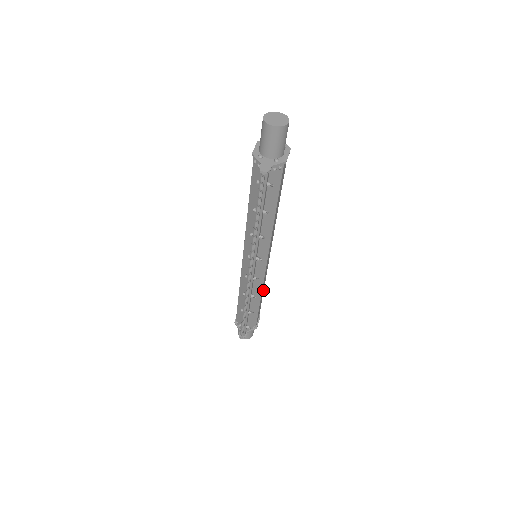
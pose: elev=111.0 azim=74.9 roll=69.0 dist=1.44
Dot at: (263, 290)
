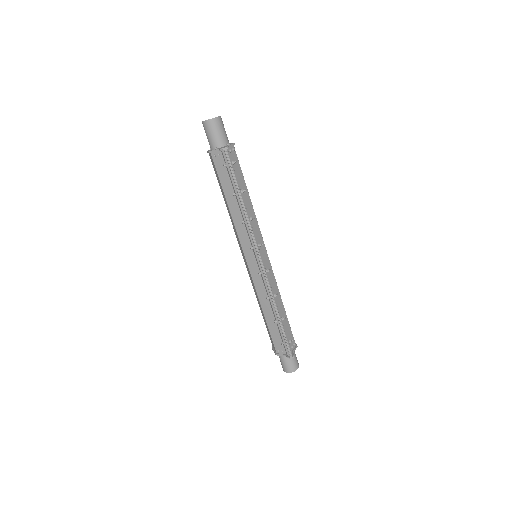
Dot at: occluded
